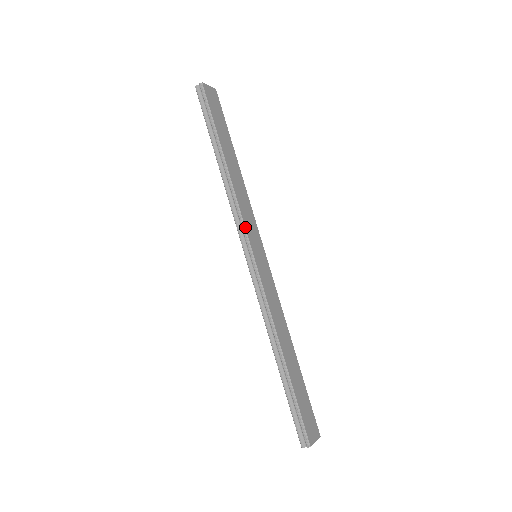
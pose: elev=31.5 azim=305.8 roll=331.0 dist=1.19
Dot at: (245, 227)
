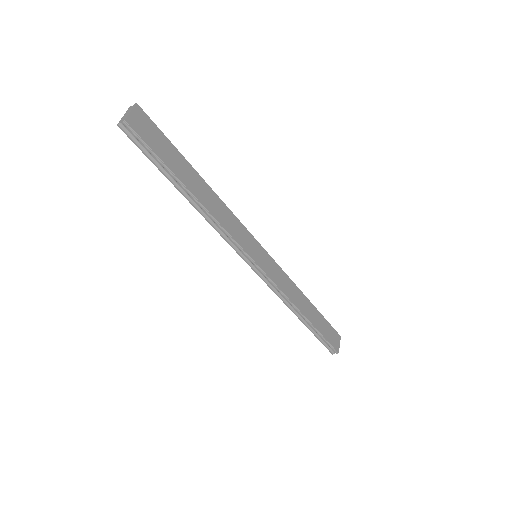
Dot at: (240, 246)
